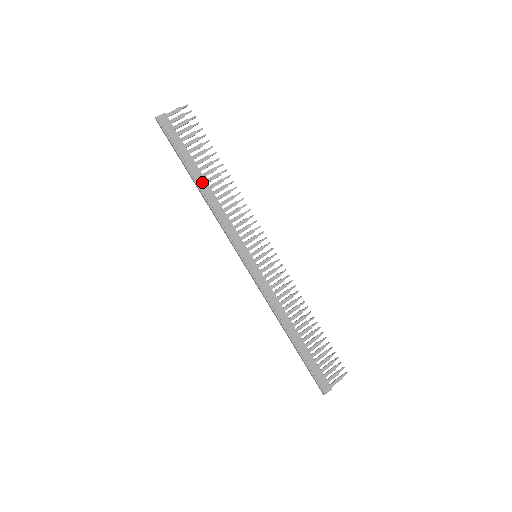
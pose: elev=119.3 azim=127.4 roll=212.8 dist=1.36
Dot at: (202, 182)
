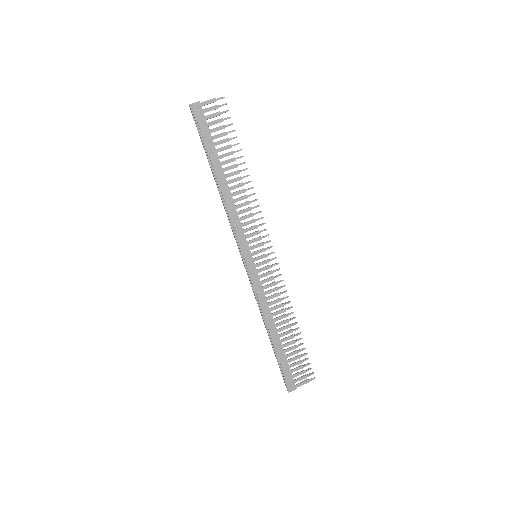
Dot at: (220, 176)
